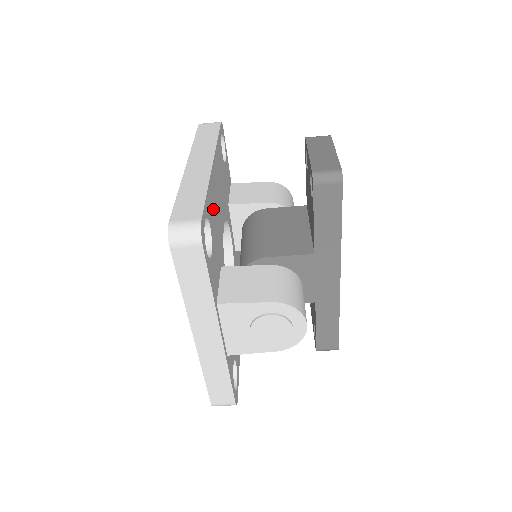
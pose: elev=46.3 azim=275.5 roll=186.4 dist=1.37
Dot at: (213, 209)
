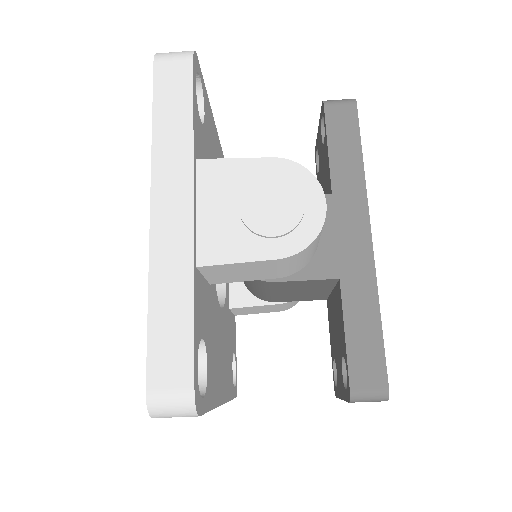
Dot at: (210, 135)
